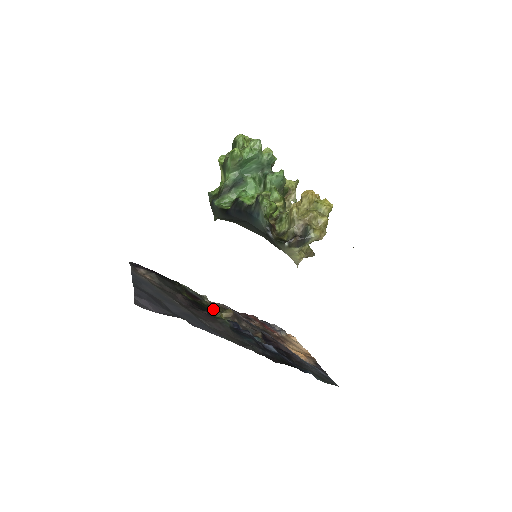
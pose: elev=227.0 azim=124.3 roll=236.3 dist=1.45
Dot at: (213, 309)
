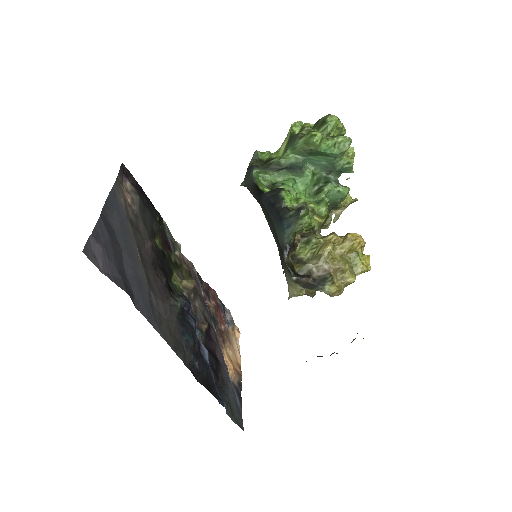
Dot at: (177, 270)
